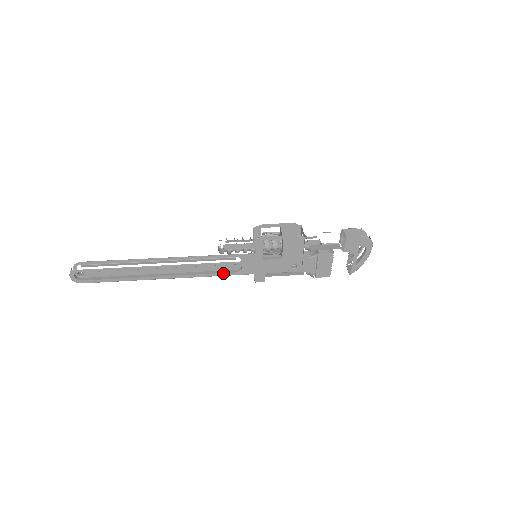
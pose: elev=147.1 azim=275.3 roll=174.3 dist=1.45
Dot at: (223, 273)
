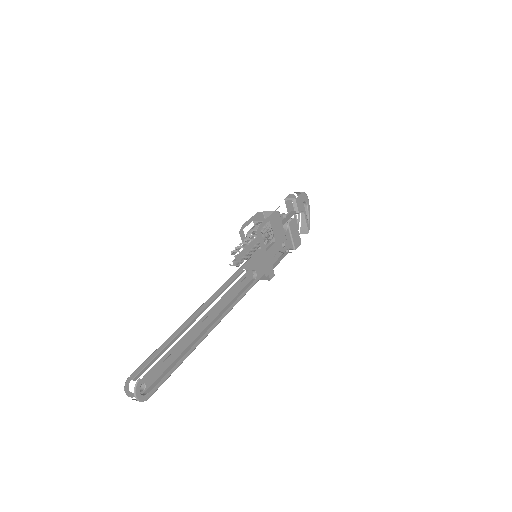
Dot at: (247, 288)
